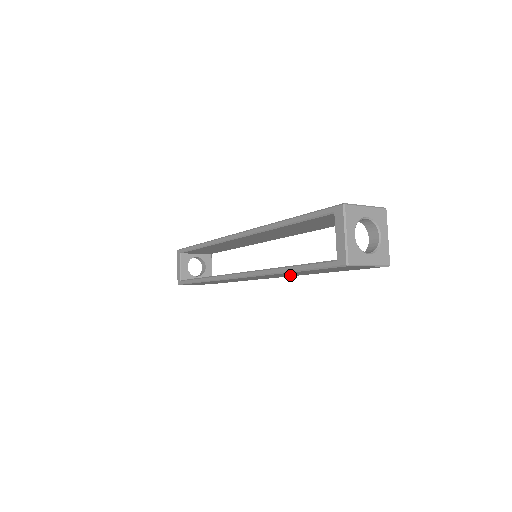
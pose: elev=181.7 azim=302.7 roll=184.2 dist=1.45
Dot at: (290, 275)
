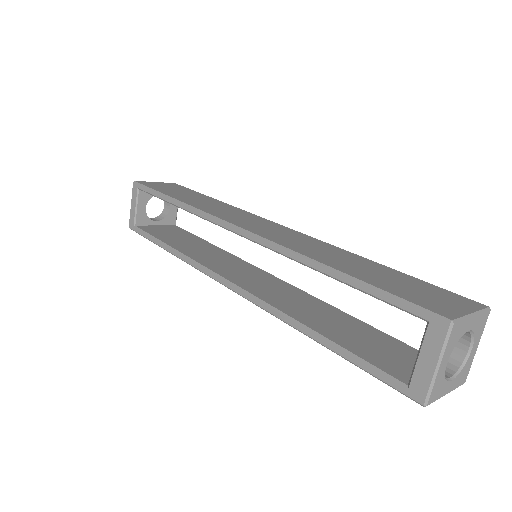
Dot at: occluded
